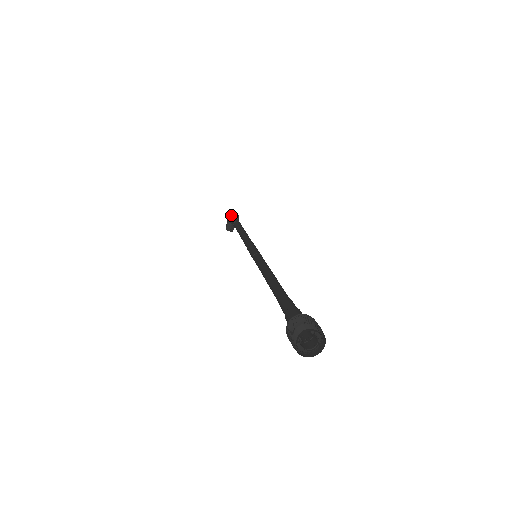
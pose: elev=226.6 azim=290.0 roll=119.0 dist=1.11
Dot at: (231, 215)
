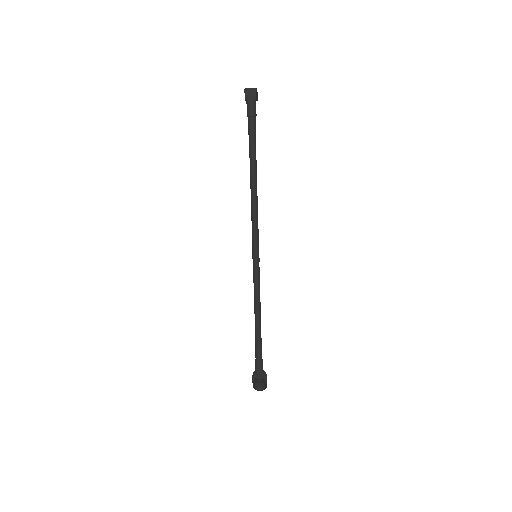
Dot at: (246, 101)
